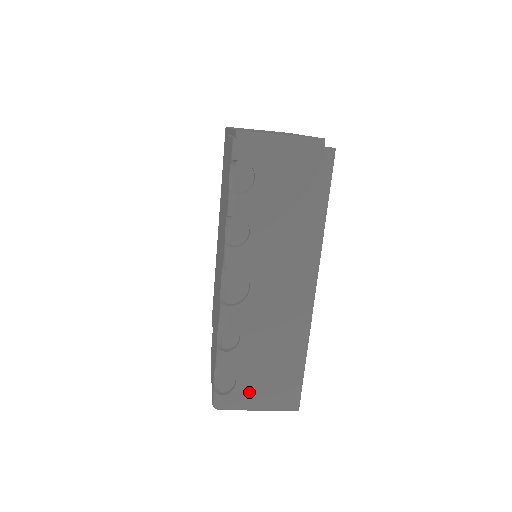
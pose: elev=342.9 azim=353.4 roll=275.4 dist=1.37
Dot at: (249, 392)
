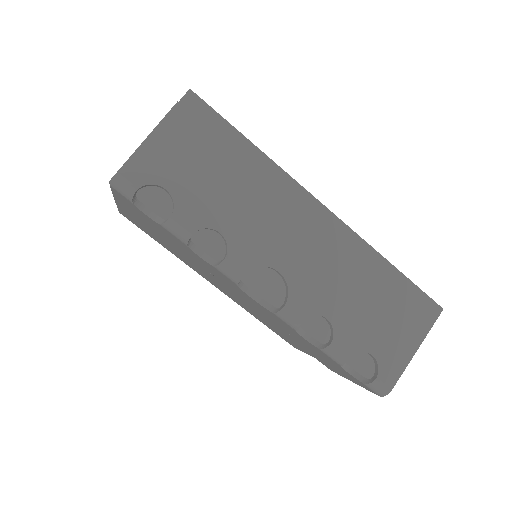
Dot at: (390, 348)
